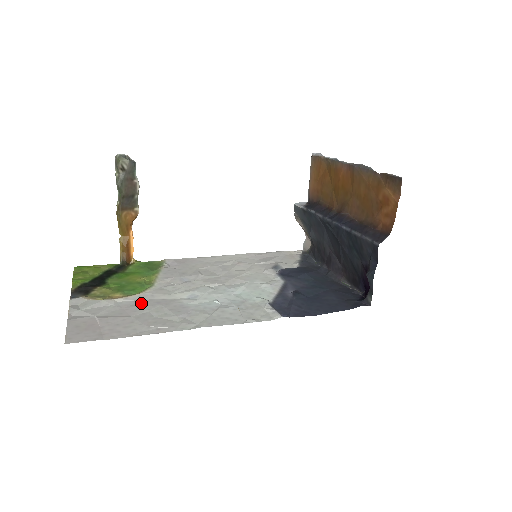
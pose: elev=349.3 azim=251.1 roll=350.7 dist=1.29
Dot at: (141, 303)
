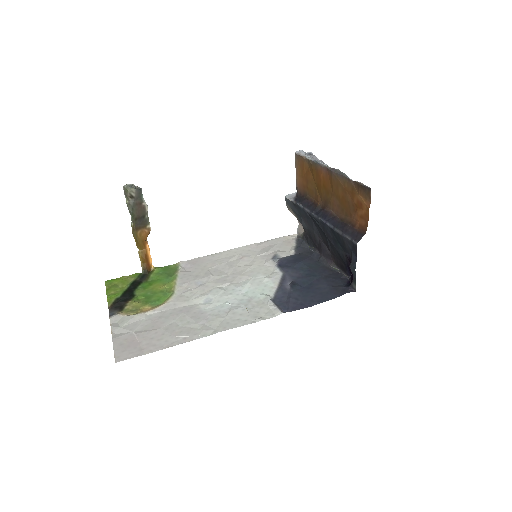
Dot at: (167, 314)
